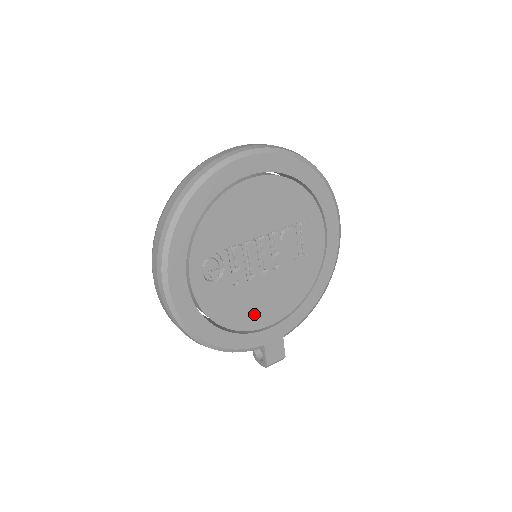
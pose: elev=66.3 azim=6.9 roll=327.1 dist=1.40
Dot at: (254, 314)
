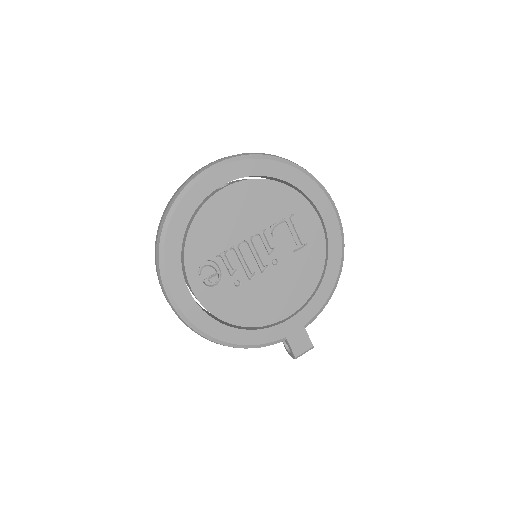
Dot at: (266, 309)
